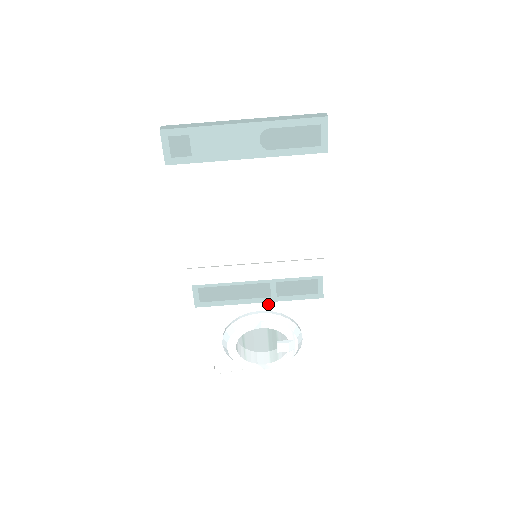
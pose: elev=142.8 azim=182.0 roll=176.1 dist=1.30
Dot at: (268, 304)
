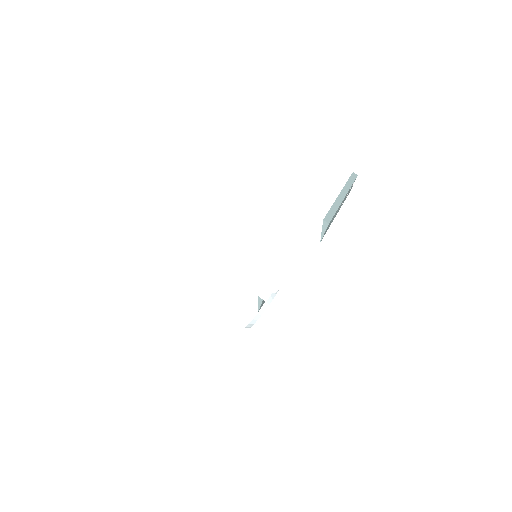
Dot at: occluded
